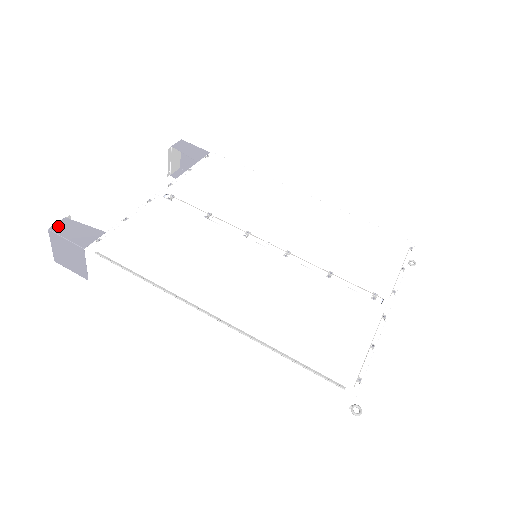
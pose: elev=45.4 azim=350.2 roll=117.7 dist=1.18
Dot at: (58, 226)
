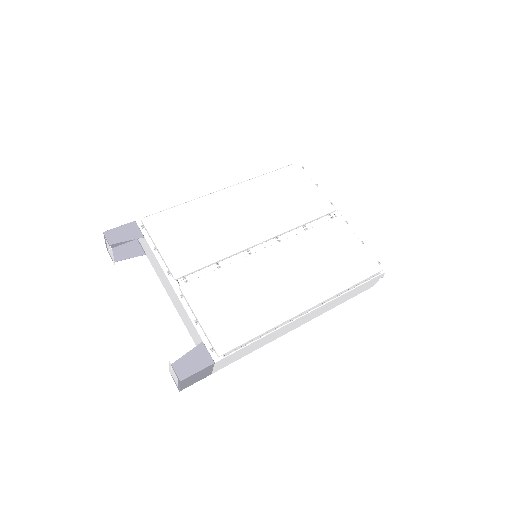
Dot at: (180, 373)
